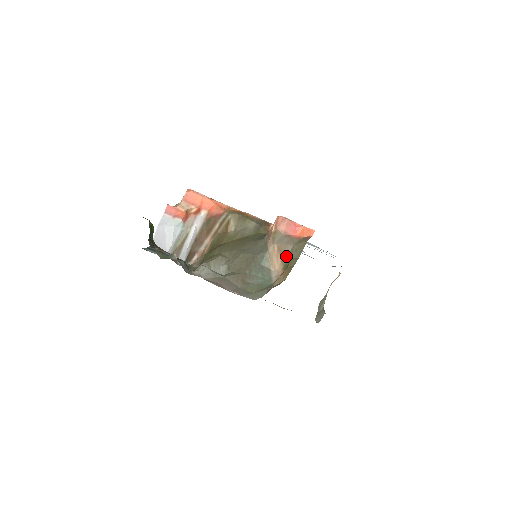
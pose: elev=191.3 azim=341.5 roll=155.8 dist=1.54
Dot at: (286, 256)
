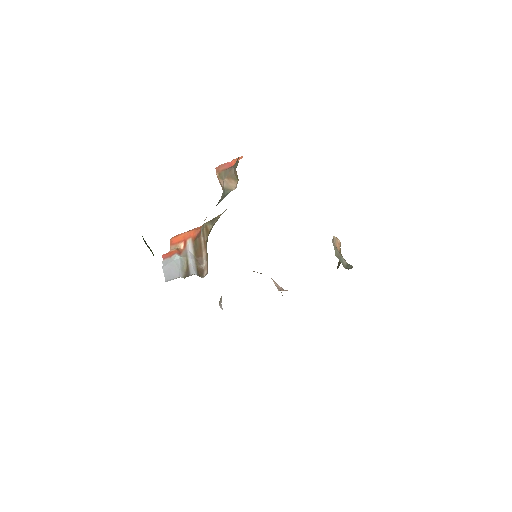
Dot at: (234, 175)
